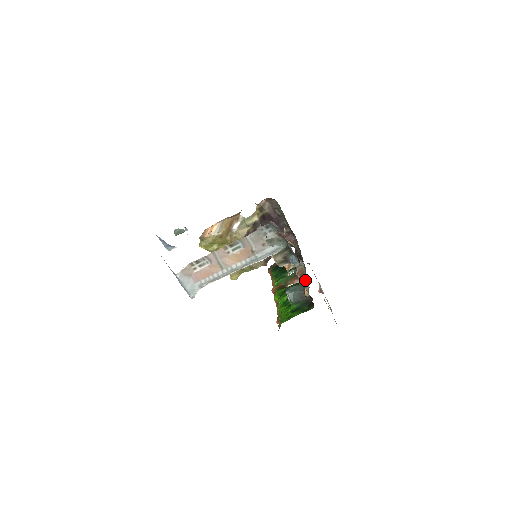
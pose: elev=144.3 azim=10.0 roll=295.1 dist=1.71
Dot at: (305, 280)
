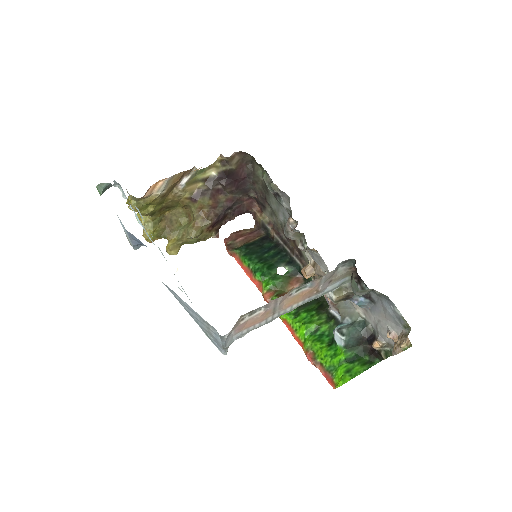
Dot at: occluded
